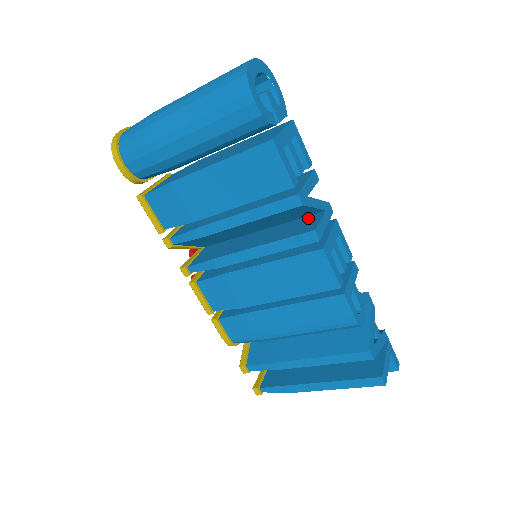
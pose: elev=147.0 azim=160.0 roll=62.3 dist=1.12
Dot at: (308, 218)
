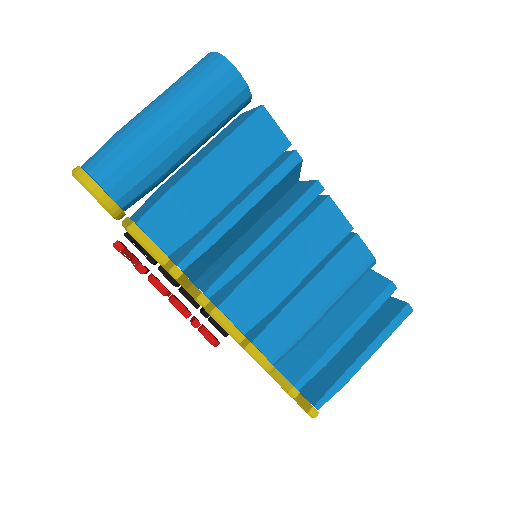
Dot at: (290, 191)
